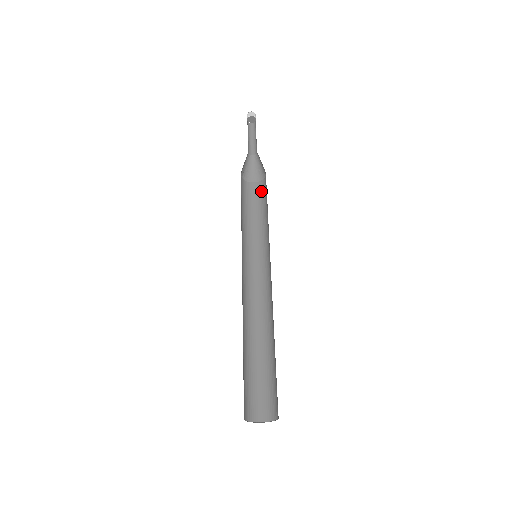
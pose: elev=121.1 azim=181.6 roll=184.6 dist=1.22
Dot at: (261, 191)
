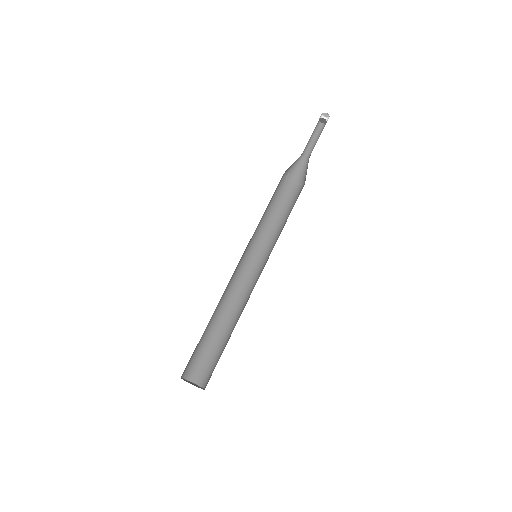
Dot at: (298, 195)
